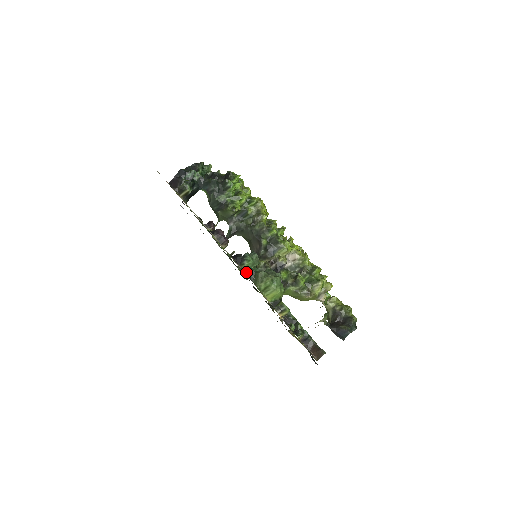
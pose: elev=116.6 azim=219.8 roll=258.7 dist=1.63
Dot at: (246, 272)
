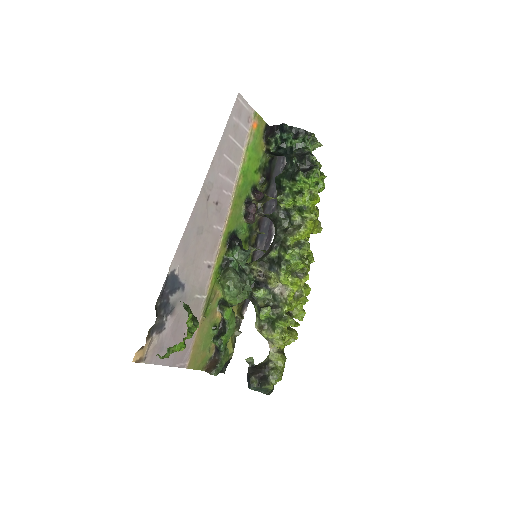
Dot at: (226, 258)
